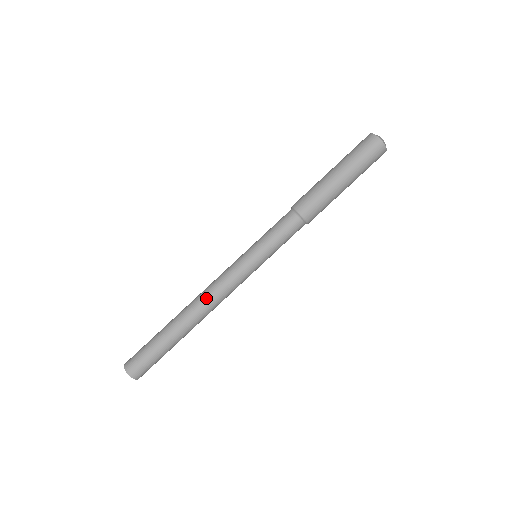
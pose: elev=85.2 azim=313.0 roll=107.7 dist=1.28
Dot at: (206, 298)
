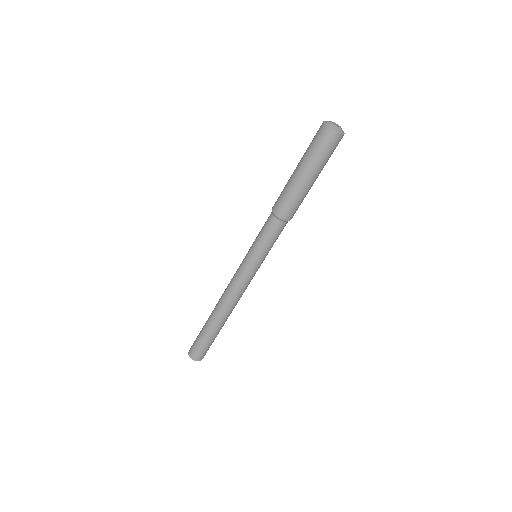
Dot at: (224, 294)
